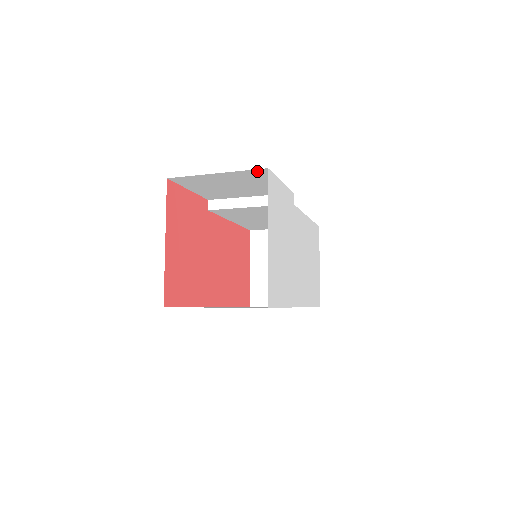
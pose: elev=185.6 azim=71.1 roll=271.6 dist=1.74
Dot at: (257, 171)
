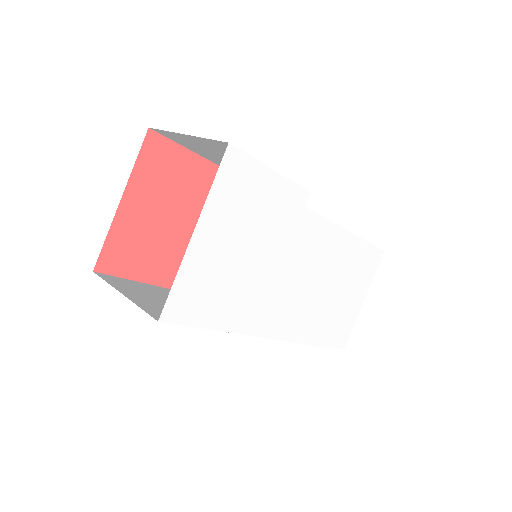
Dot at: (224, 144)
